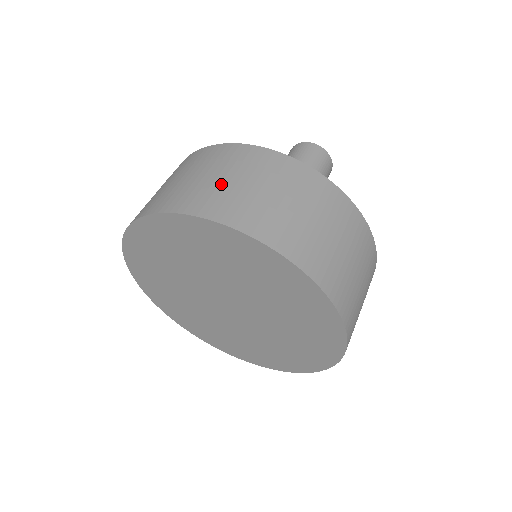
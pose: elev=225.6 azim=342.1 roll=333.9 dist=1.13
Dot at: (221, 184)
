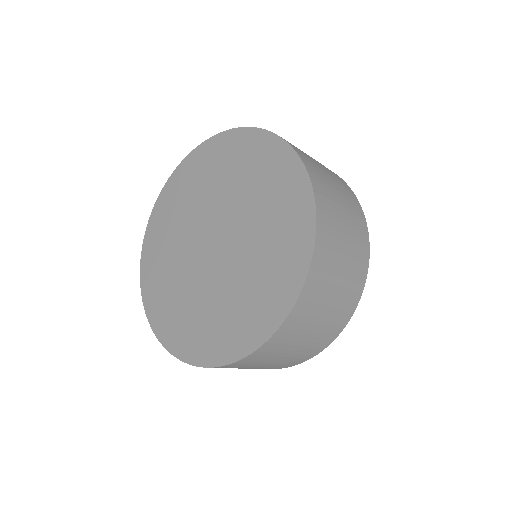
Dot at: occluded
